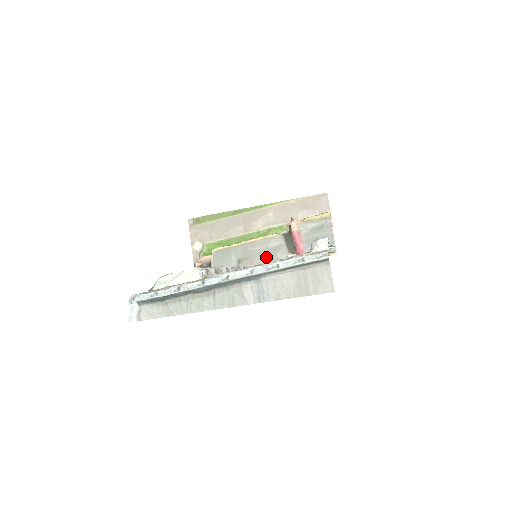
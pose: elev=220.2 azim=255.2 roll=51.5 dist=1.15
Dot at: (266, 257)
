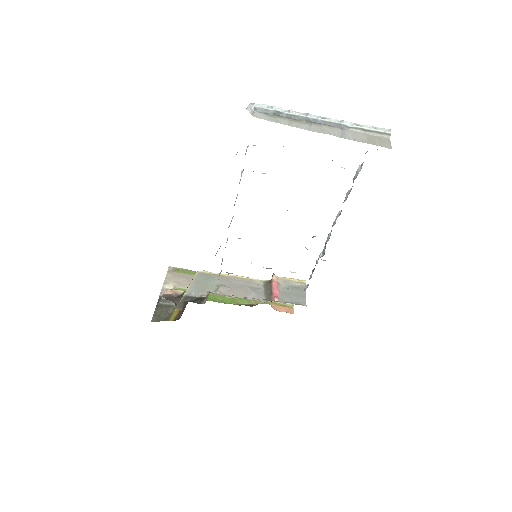
Dot at: (244, 291)
